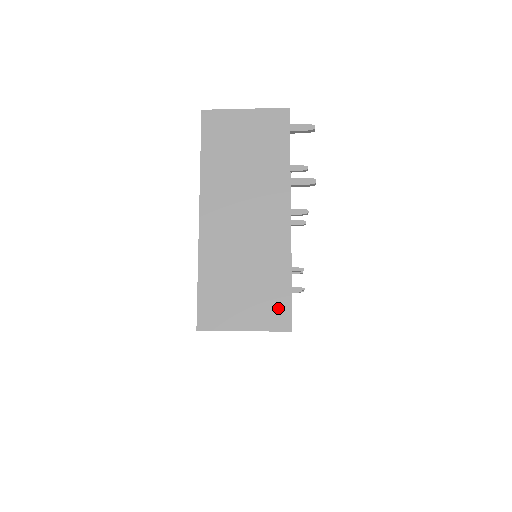
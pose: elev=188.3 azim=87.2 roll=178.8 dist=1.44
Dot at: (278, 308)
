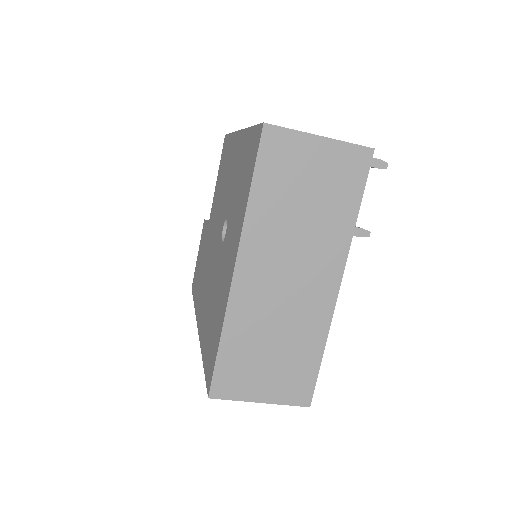
Dot at: (301, 383)
